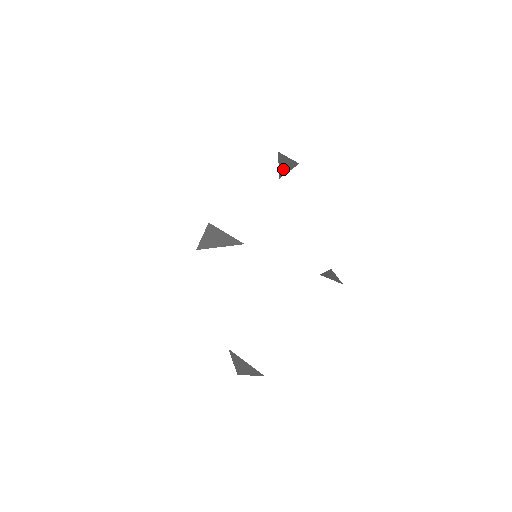
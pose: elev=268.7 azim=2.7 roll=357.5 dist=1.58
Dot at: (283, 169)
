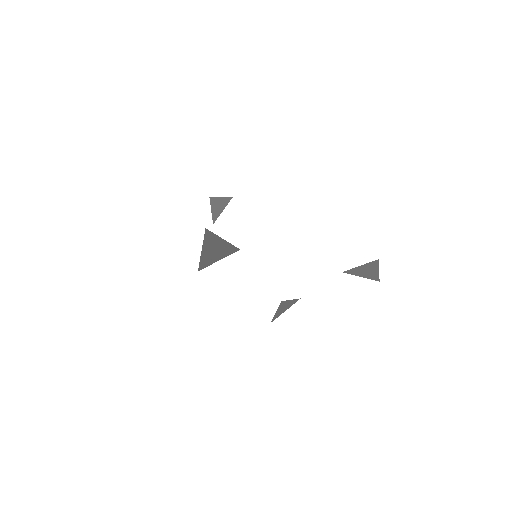
Dot at: (217, 211)
